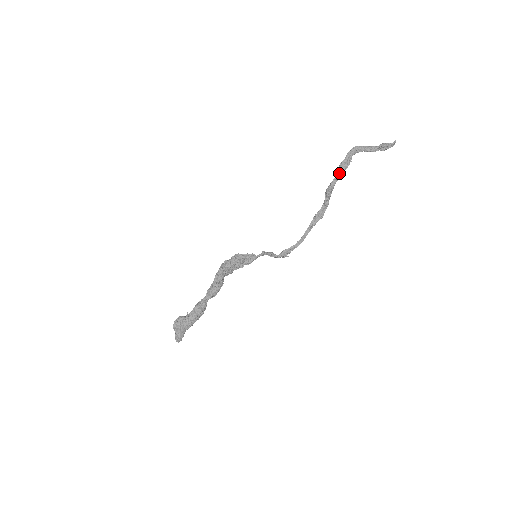
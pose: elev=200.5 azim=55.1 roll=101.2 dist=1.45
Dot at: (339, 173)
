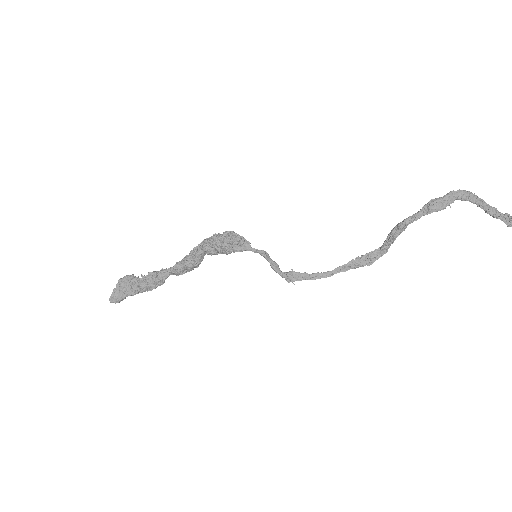
Dot at: (423, 211)
